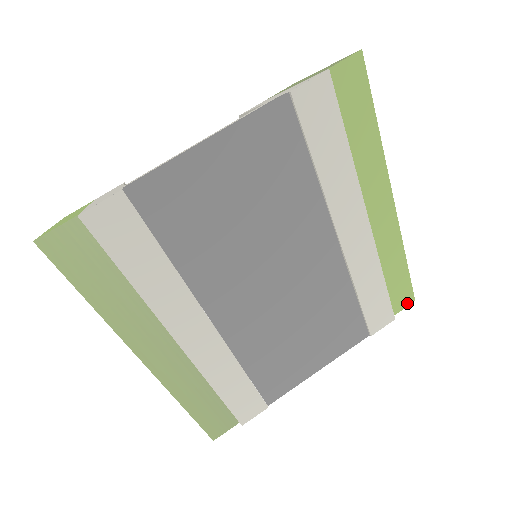
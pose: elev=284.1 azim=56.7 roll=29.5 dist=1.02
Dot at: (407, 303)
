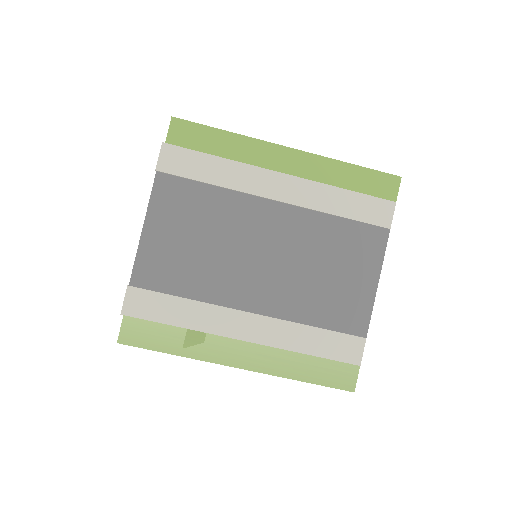
Dot at: (396, 184)
